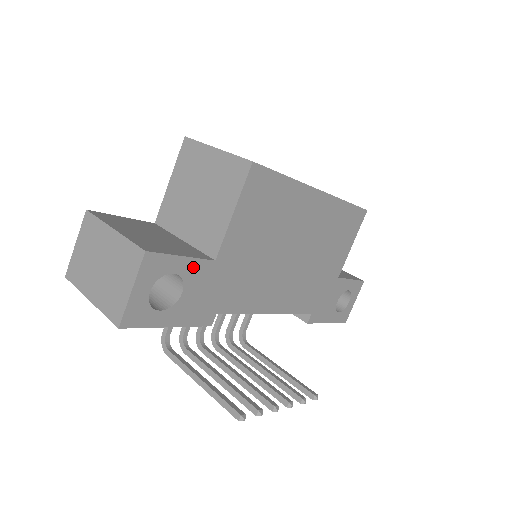
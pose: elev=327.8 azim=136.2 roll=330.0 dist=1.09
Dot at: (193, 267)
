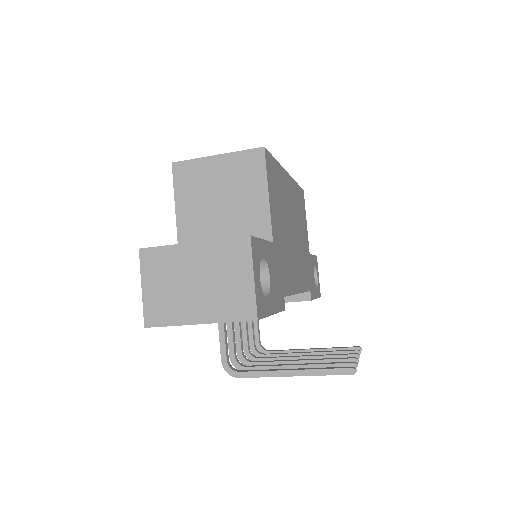
Dot at: (267, 250)
